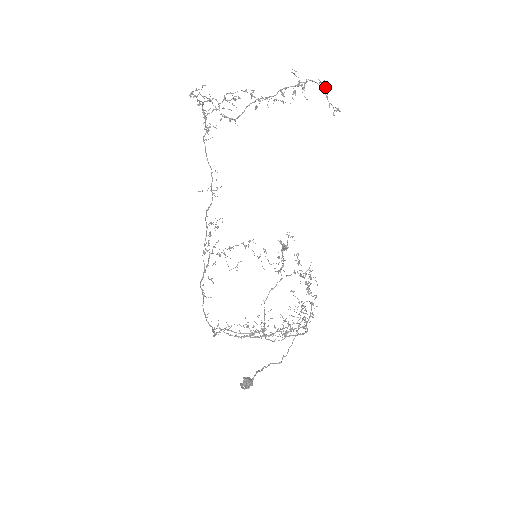
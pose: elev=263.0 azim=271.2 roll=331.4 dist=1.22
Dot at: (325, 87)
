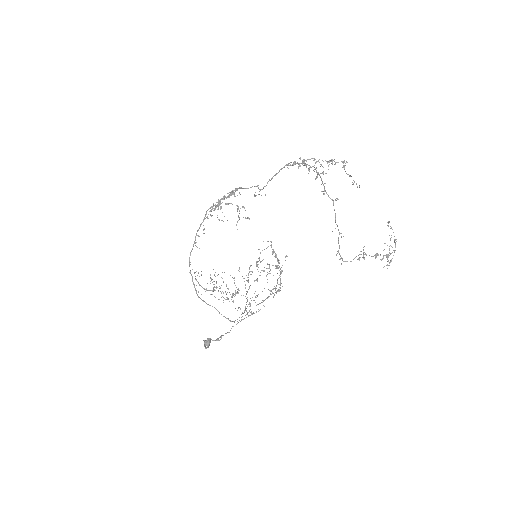
Dot at: (391, 227)
